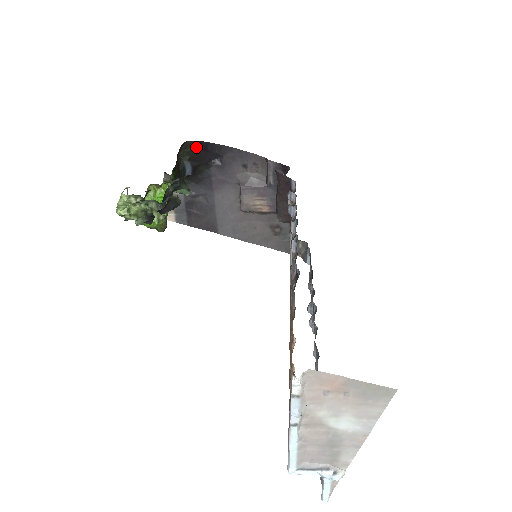
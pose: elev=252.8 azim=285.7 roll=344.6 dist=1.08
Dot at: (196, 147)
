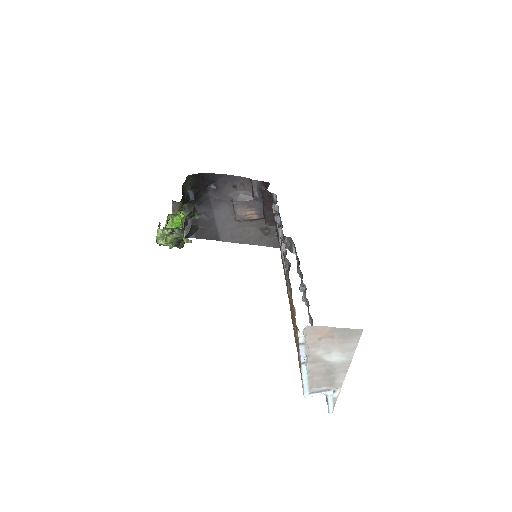
Dot at: (195, 178)
